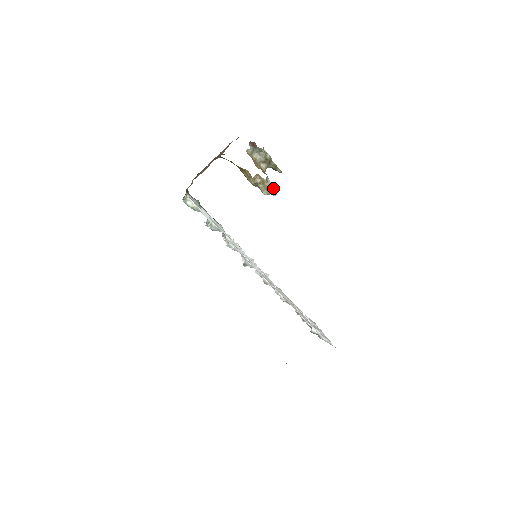
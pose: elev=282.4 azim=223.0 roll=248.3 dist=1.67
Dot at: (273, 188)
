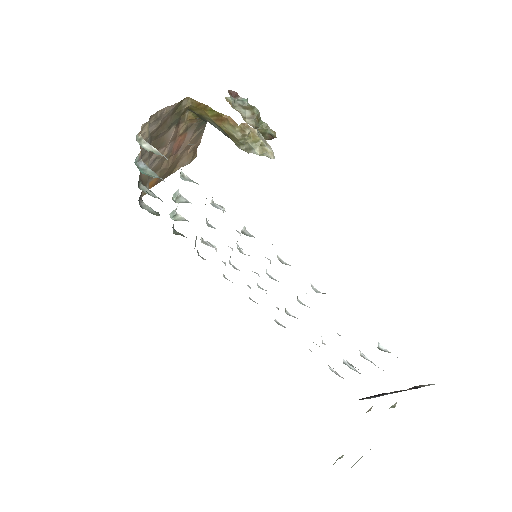
Dot at: (269, 146)
